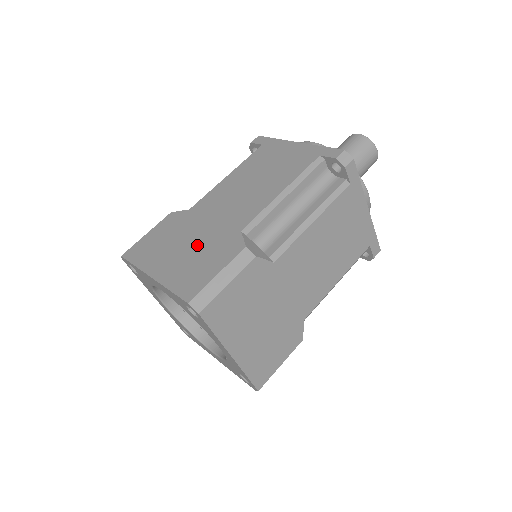
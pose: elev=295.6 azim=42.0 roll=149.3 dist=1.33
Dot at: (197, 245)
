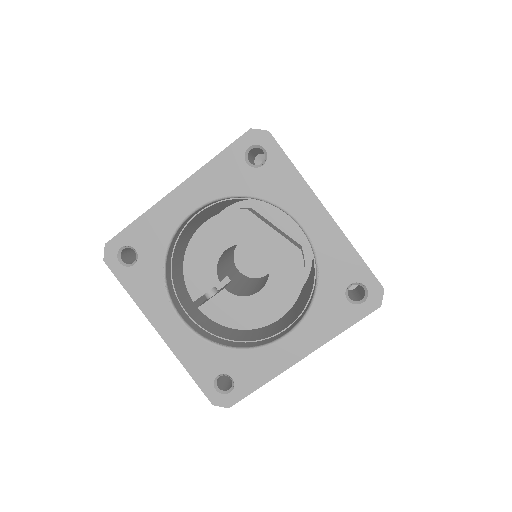
Dot at: occluded
